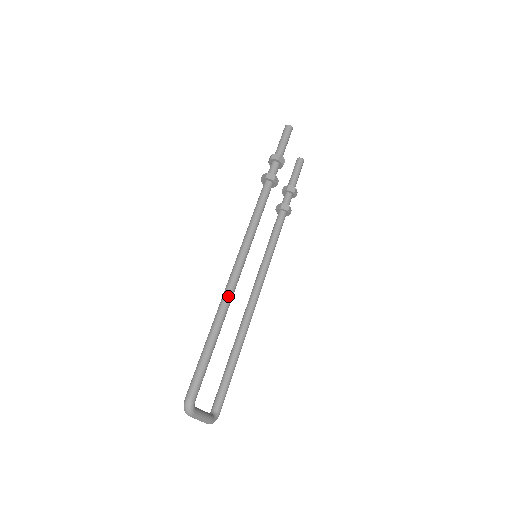
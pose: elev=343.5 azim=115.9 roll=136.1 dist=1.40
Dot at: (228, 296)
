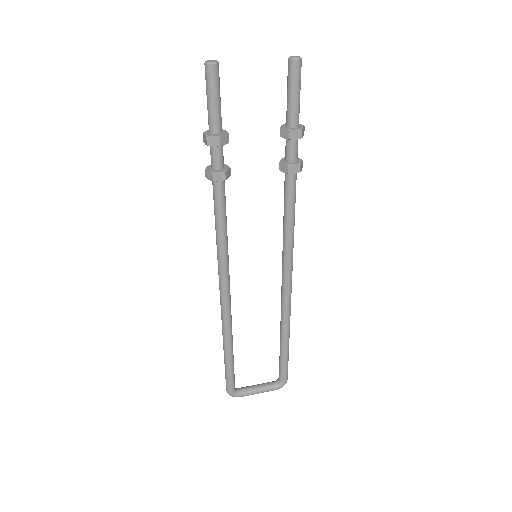
Dot at: (223, 319)
